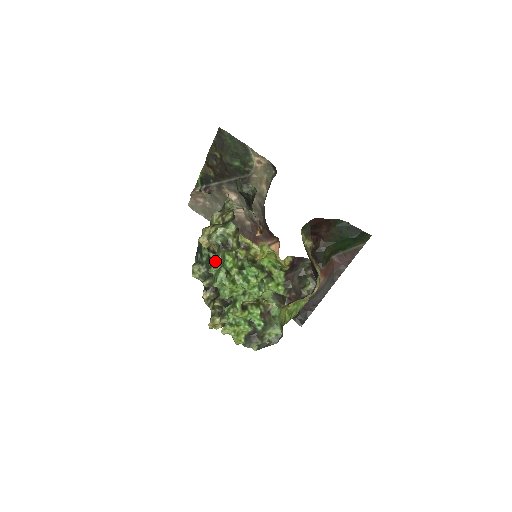
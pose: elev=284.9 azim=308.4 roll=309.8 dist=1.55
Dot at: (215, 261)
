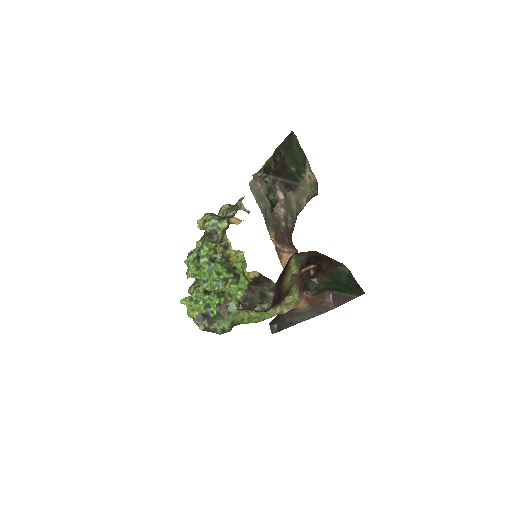
Dot at: (197, 244)
